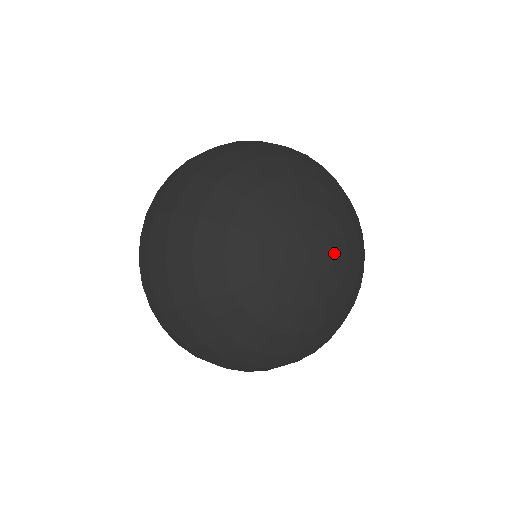
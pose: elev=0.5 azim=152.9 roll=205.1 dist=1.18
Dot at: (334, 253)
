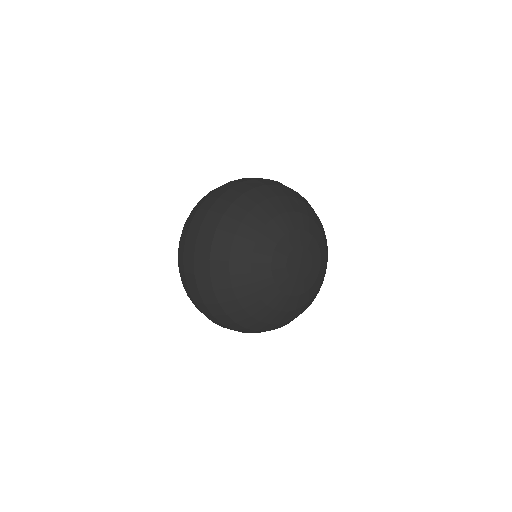
Dot at: (313, 266)
